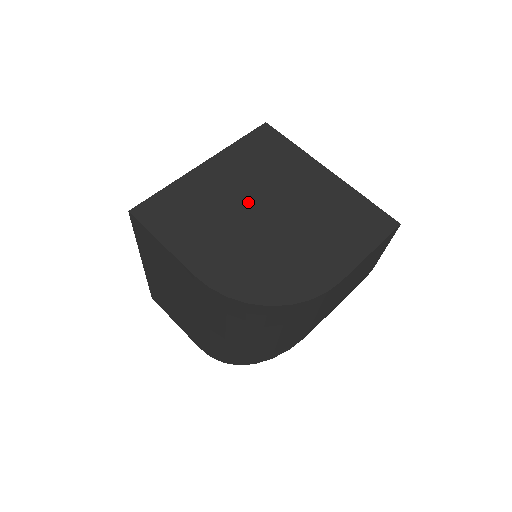
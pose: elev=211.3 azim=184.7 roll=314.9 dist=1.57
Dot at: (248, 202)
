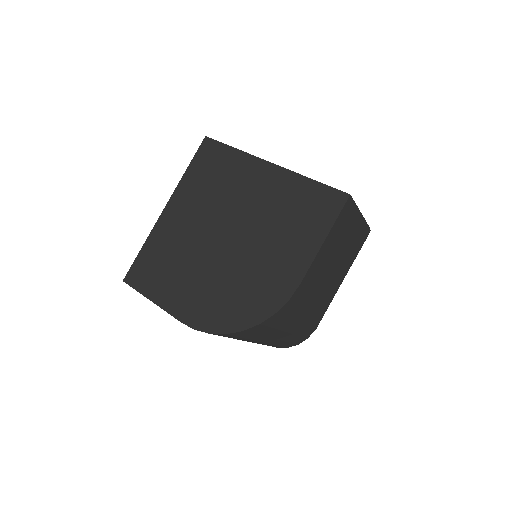
Dot at: (207, 232)
